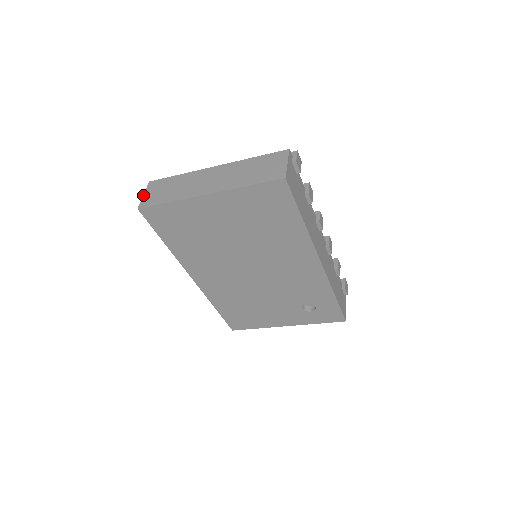
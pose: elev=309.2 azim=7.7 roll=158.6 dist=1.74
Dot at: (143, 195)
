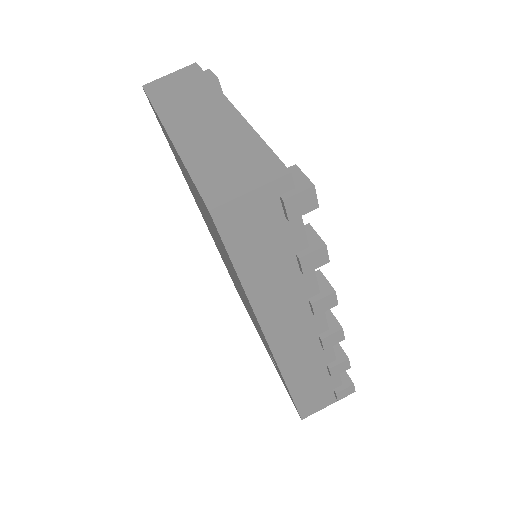
Dot at: (168, 74)
